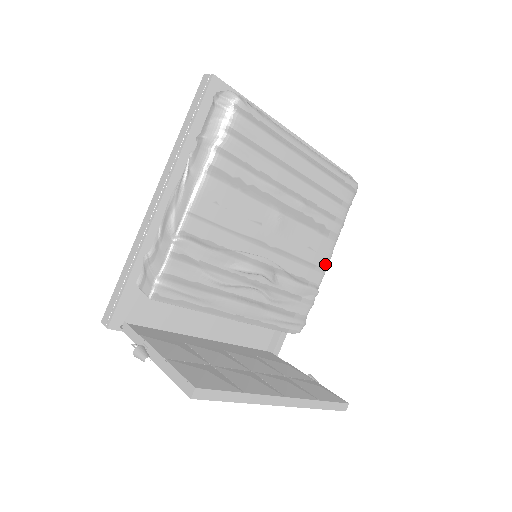
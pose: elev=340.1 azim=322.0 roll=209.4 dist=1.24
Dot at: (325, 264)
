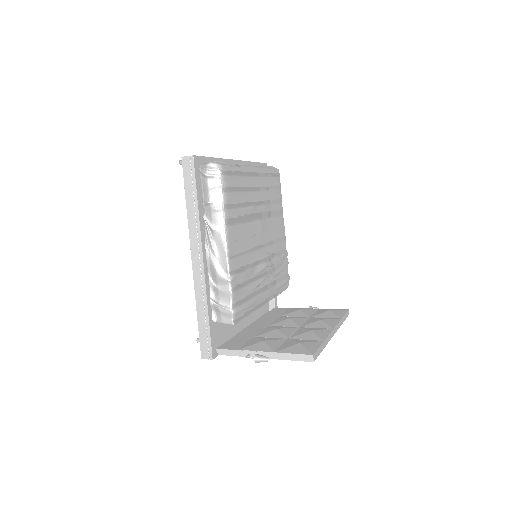
Dot at: (284, 233)
